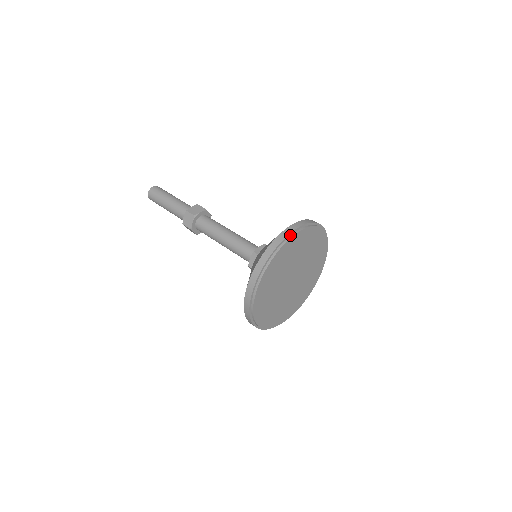
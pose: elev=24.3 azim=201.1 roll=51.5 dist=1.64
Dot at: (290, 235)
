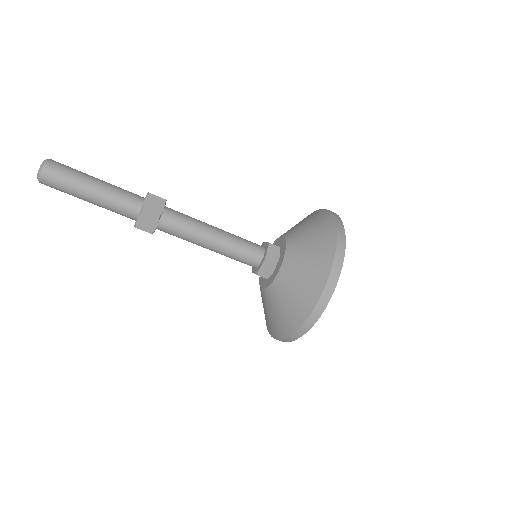
Dot at: (342, 255)
